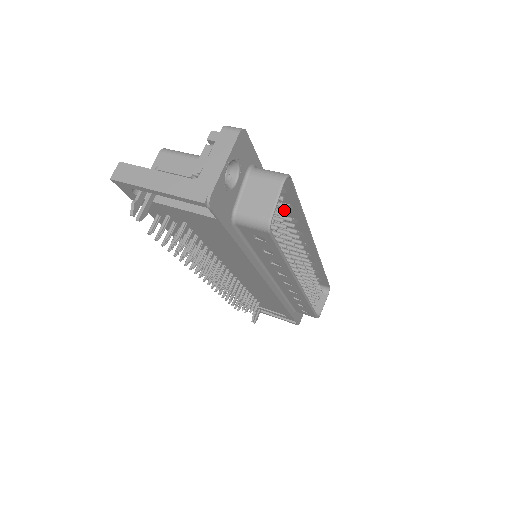
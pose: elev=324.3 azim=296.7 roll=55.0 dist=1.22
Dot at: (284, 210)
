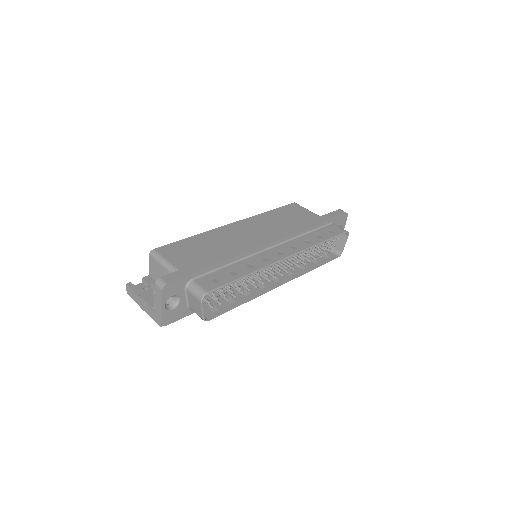
Dot at: (226, 286)
